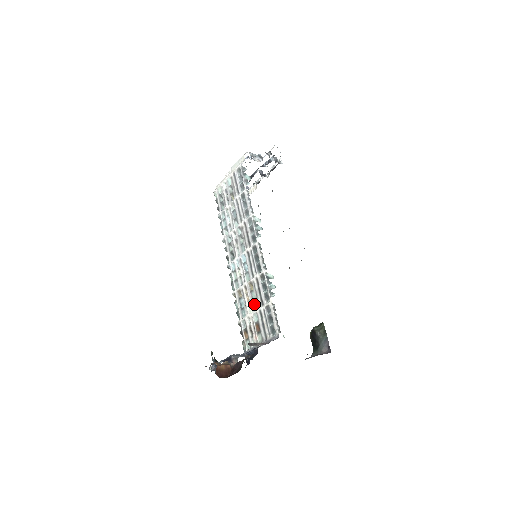
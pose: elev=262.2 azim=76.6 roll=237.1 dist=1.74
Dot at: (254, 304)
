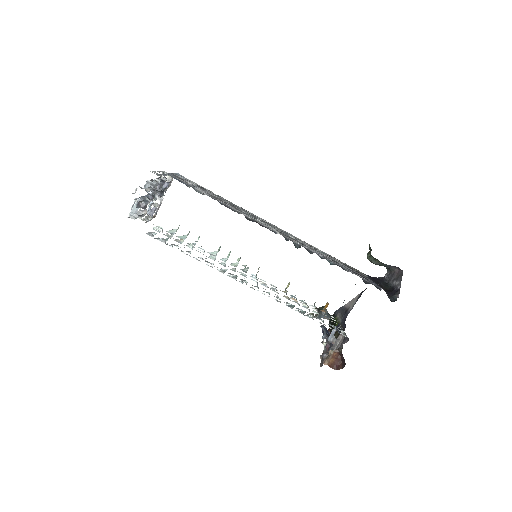
Dot at: occluded
